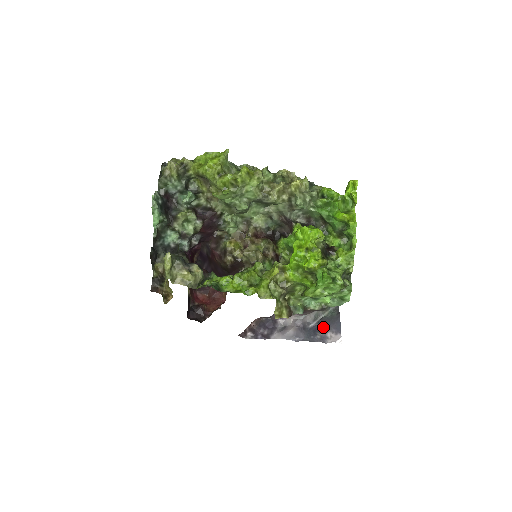
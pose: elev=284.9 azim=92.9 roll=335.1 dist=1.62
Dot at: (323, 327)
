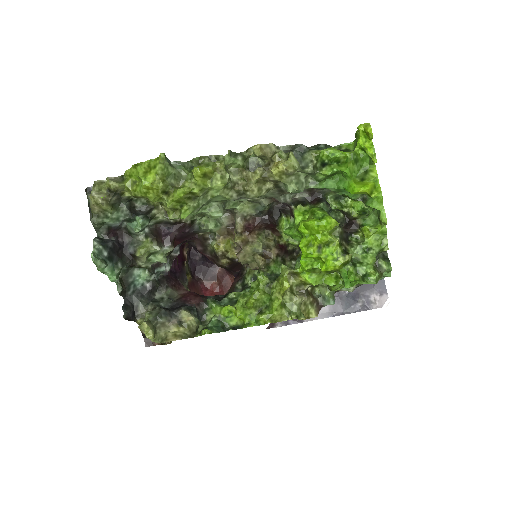
Dot at: (363, 289)
